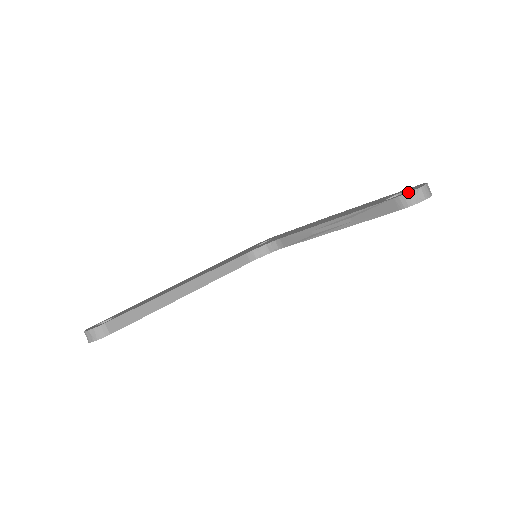
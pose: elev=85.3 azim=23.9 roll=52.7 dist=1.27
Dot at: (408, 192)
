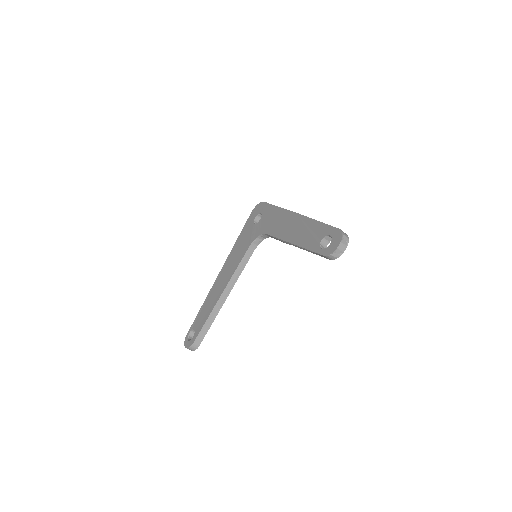
Dot at: (330, 254)
